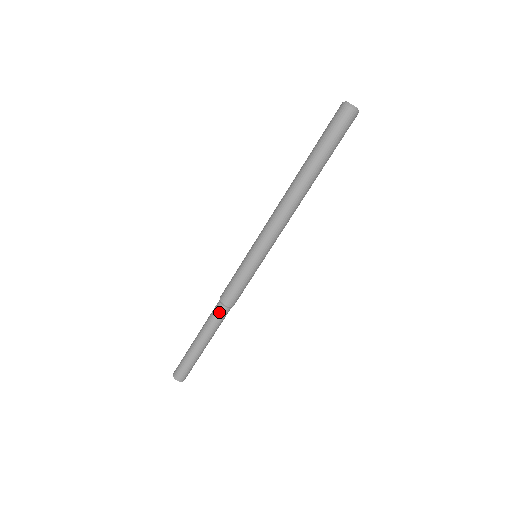
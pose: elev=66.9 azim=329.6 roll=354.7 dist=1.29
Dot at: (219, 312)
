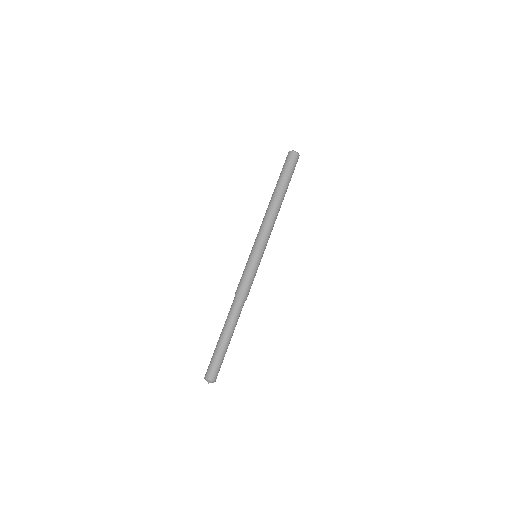
Dot at: (240, 305)
